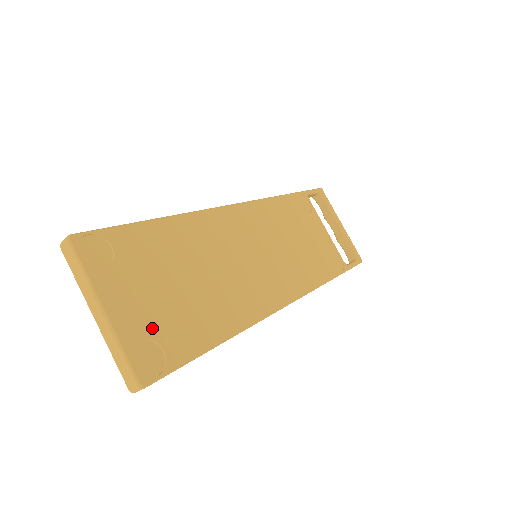
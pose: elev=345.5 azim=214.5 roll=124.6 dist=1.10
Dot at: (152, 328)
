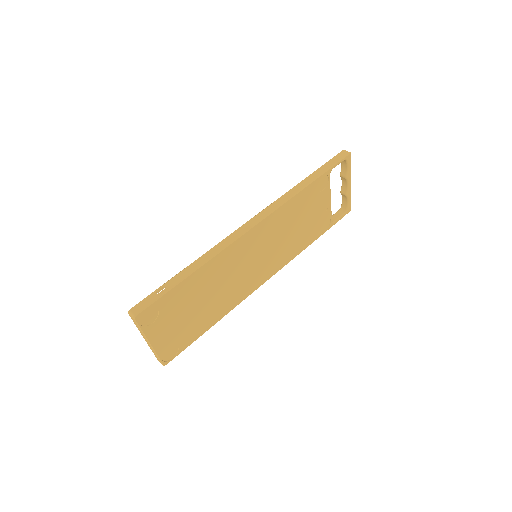
Dot at: (174, 339)
